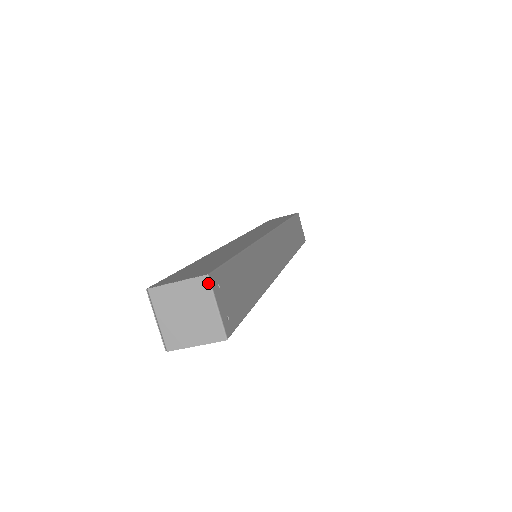
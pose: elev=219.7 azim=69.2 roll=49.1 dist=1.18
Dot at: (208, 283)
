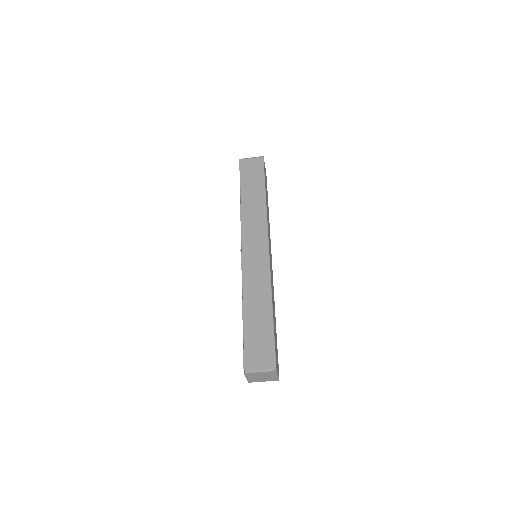
Dot at: (276, 372)
